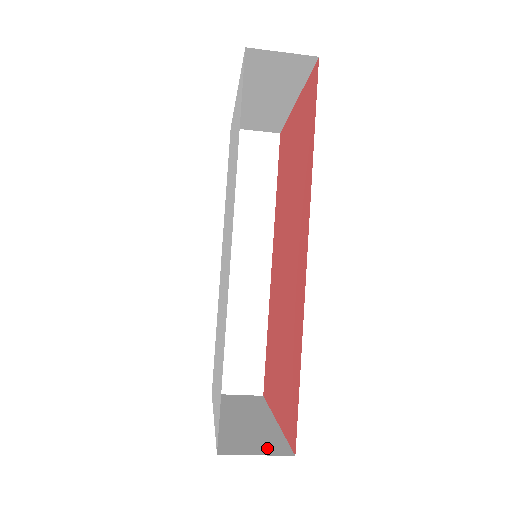
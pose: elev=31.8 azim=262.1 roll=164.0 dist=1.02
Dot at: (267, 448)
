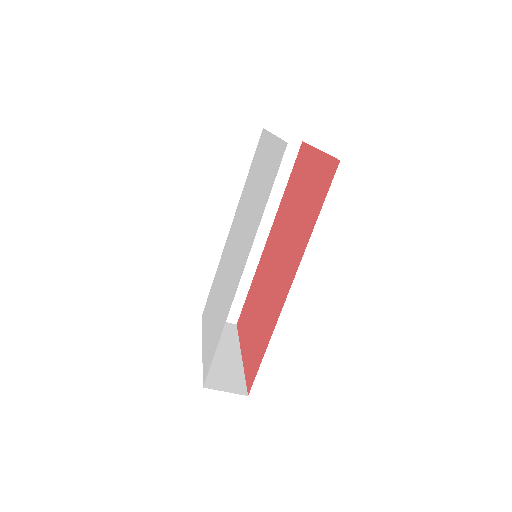
Dot at: (233, 386)
